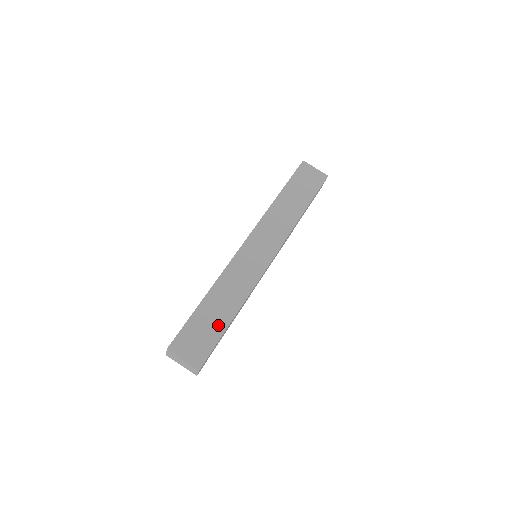
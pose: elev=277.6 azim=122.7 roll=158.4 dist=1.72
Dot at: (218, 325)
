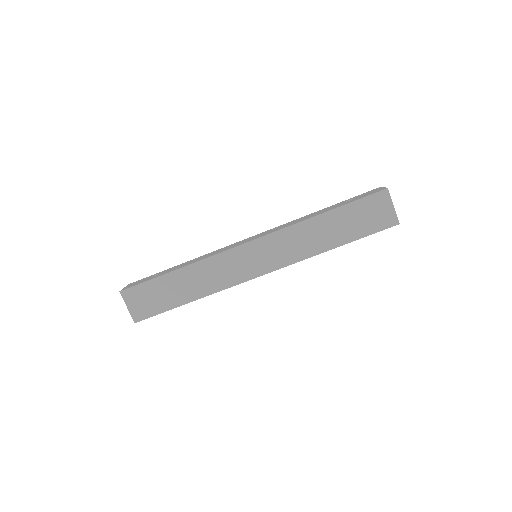
Dot at: (172, 300)
